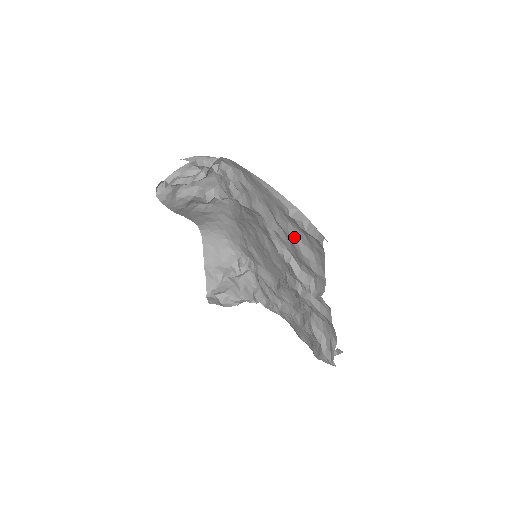
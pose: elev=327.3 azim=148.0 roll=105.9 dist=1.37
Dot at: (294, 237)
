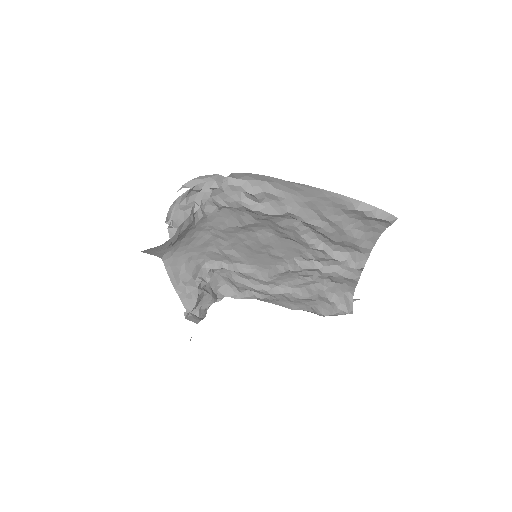
Dot at: (347, 226)
